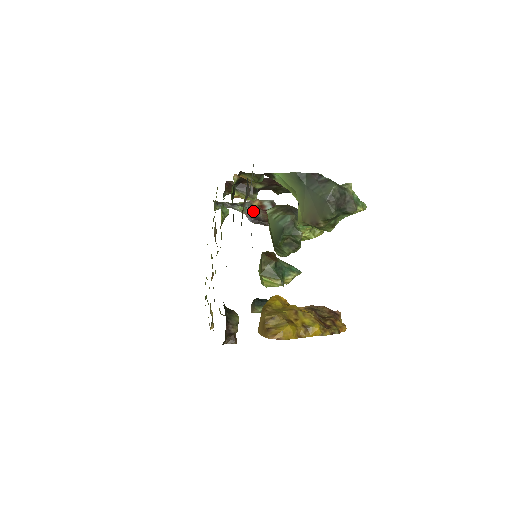
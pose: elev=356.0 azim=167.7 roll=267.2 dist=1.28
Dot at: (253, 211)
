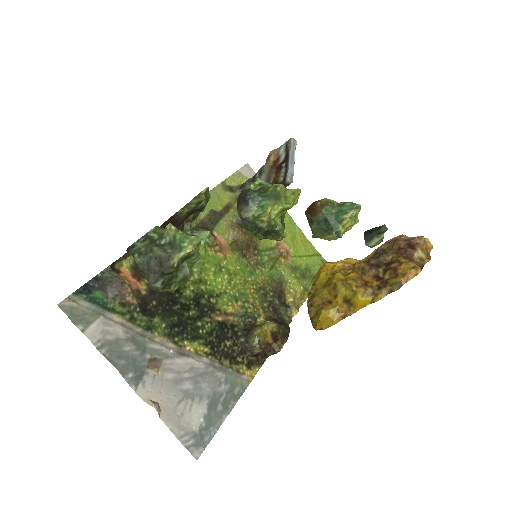
Dot at: (266, 178)
